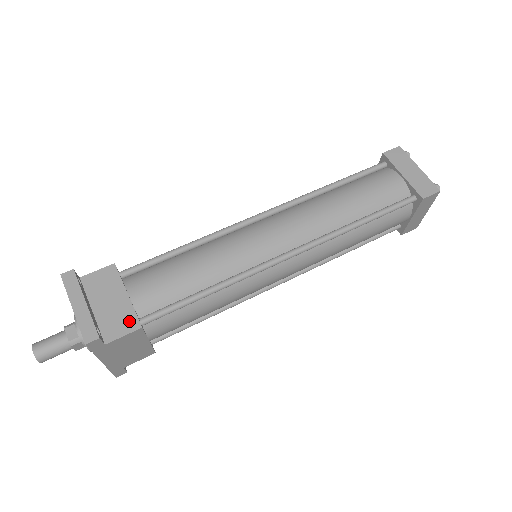
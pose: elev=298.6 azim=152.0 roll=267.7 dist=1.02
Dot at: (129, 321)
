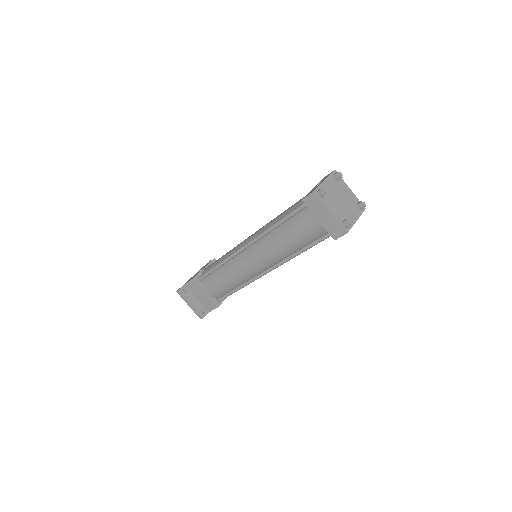
Dot at: (212, 304)
